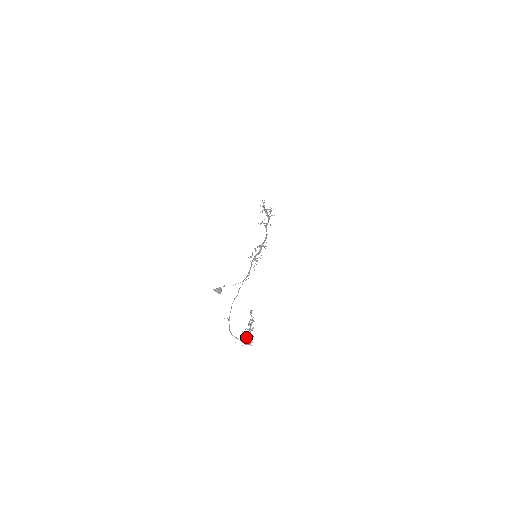
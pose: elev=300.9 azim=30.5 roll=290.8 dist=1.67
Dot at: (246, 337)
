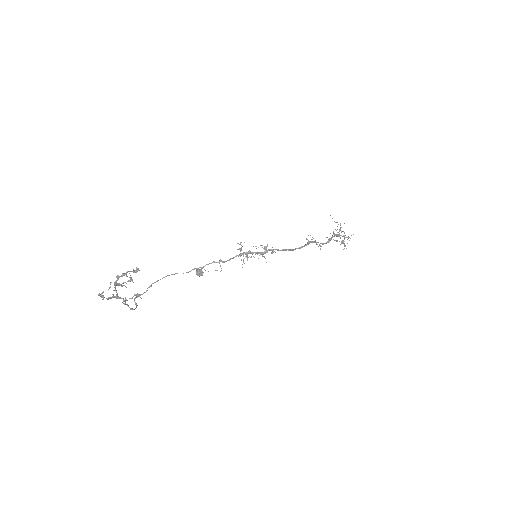
Dot at: occluded
